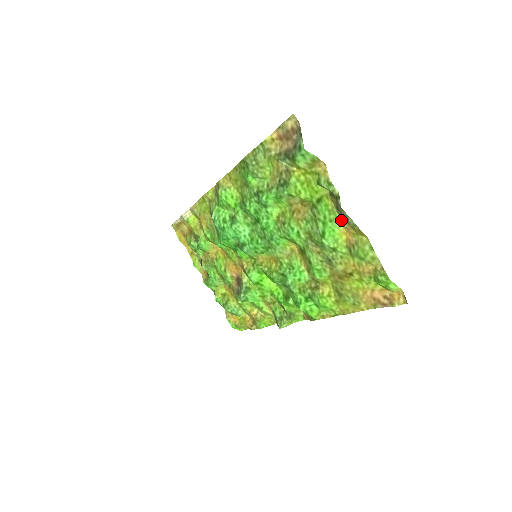
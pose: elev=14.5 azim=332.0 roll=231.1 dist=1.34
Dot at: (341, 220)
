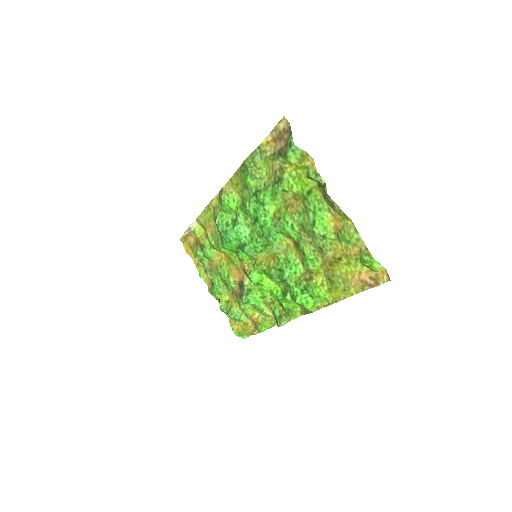
Dot at: (329, 208)
